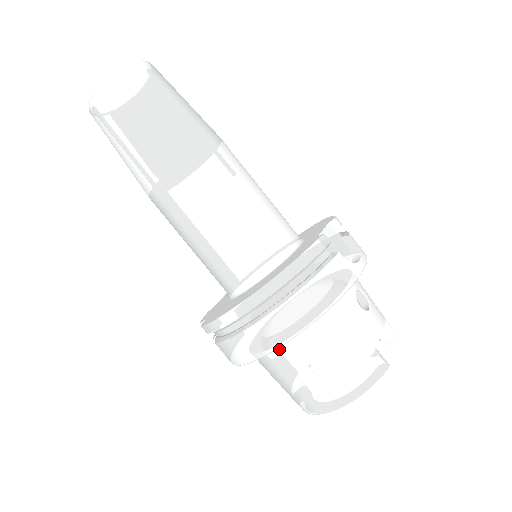
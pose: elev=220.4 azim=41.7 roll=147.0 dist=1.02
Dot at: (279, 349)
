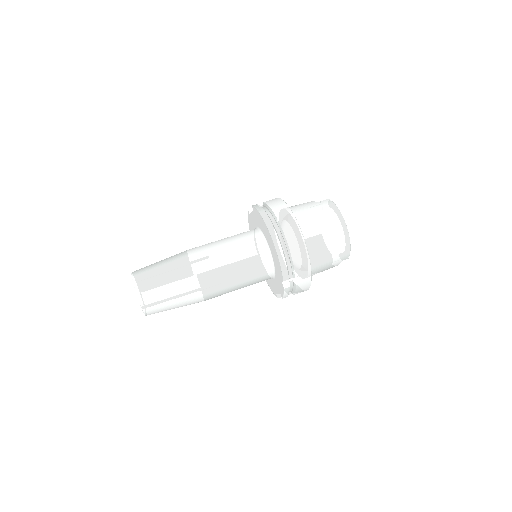
Dot at: (305, 238)
